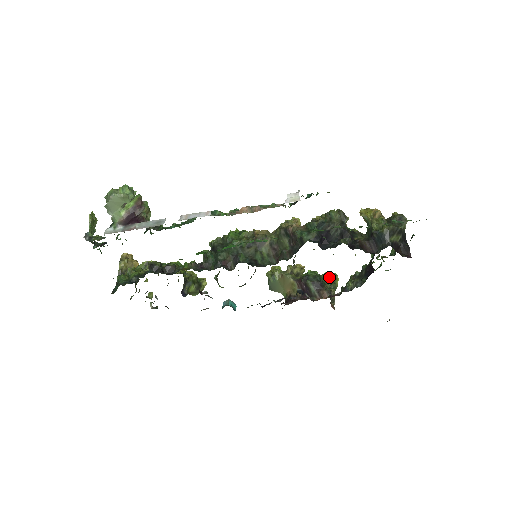
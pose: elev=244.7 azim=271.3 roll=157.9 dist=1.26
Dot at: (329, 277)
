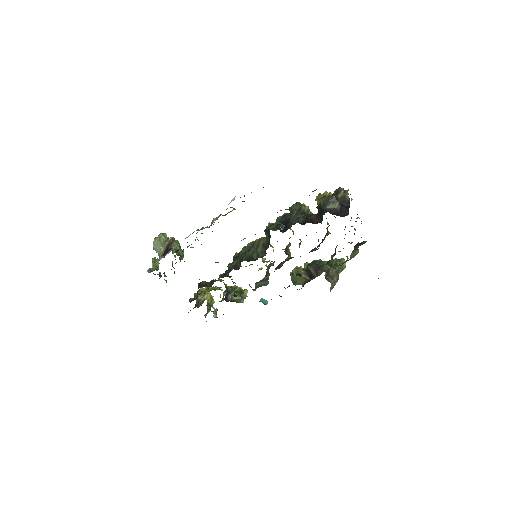
Dot at: (334, 261)
